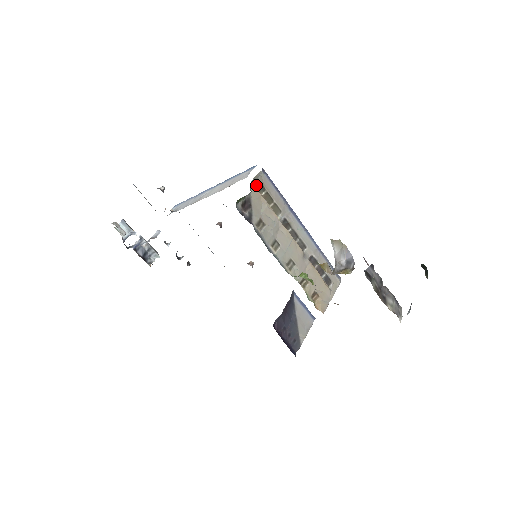
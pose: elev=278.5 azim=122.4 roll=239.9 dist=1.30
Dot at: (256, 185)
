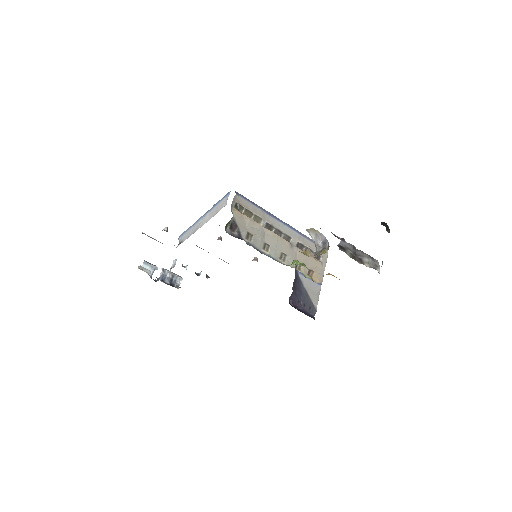
Dot at: (235, 207)
